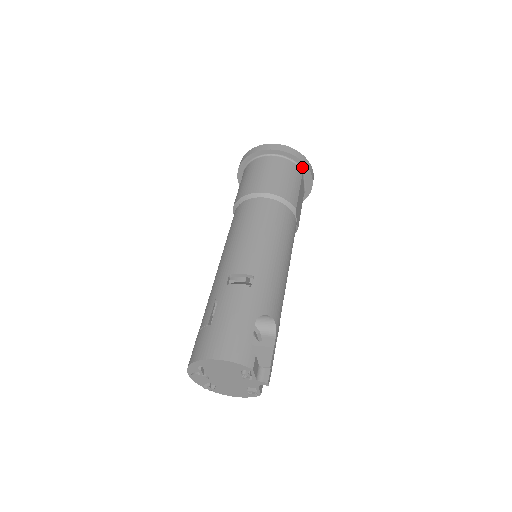
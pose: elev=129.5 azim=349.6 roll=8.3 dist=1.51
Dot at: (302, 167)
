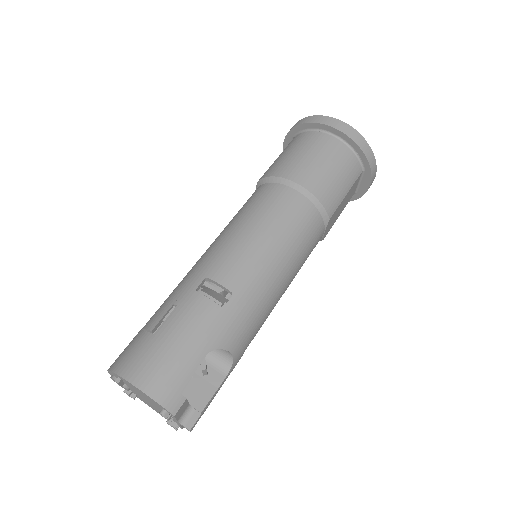
Dot at: (364, 165)
